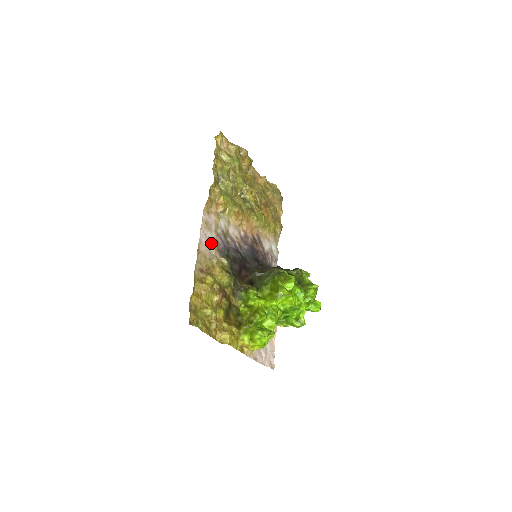
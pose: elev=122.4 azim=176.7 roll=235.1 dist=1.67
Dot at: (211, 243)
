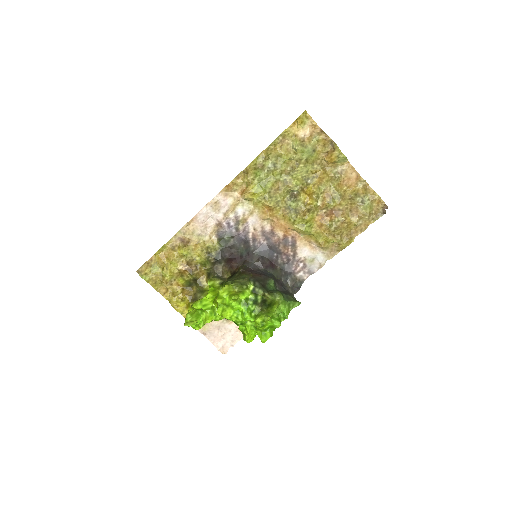
Dot at: (212, 222)
